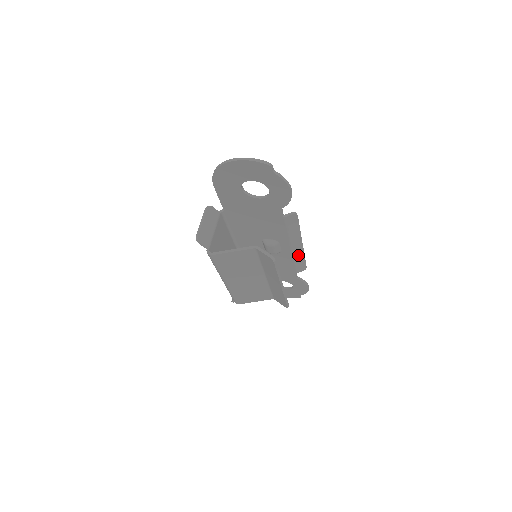
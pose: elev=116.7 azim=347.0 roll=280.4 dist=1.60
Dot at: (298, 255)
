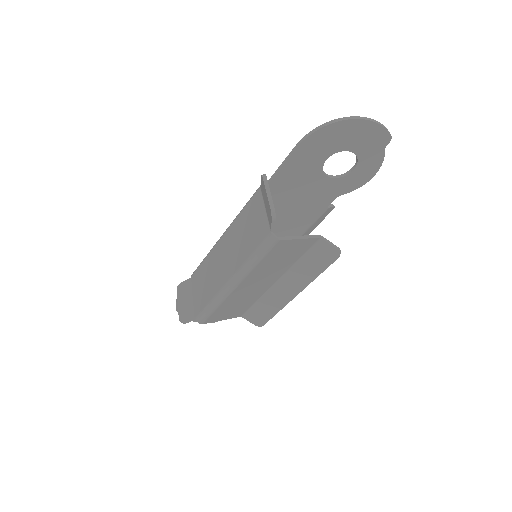
Dot at: occluded
